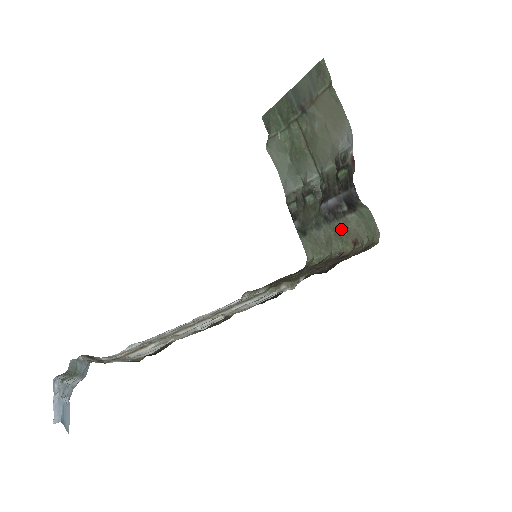
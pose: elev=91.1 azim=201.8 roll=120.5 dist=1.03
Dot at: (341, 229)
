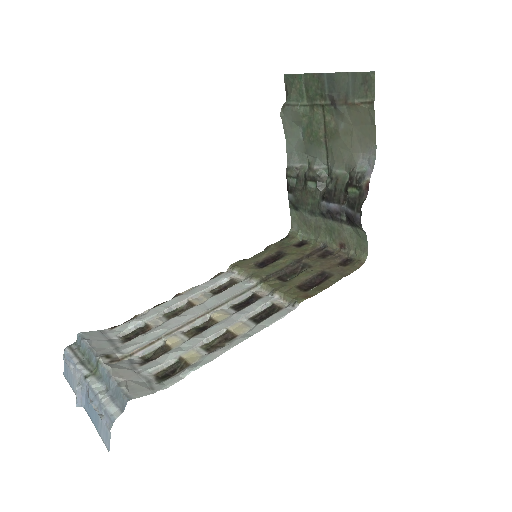
Dot at: (333, 229)
